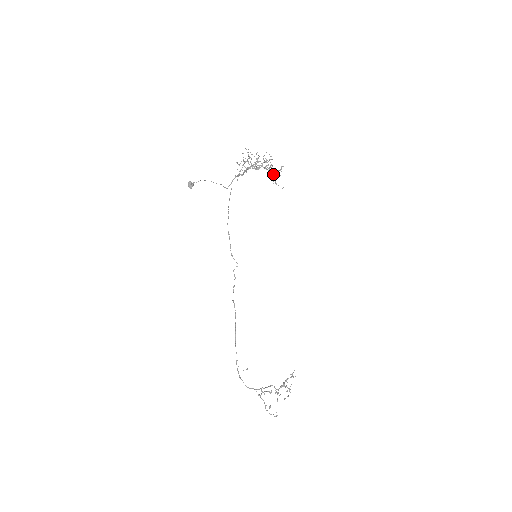
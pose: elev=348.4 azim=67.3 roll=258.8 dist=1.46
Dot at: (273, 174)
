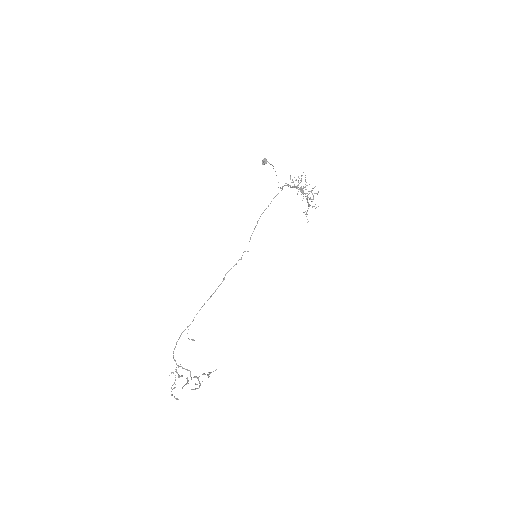
Dot at: (309, 206)
